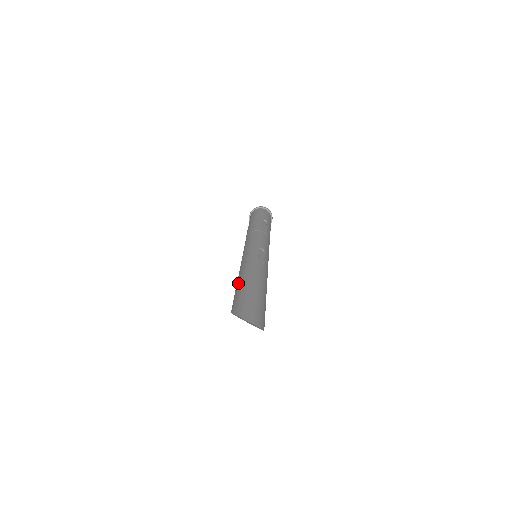
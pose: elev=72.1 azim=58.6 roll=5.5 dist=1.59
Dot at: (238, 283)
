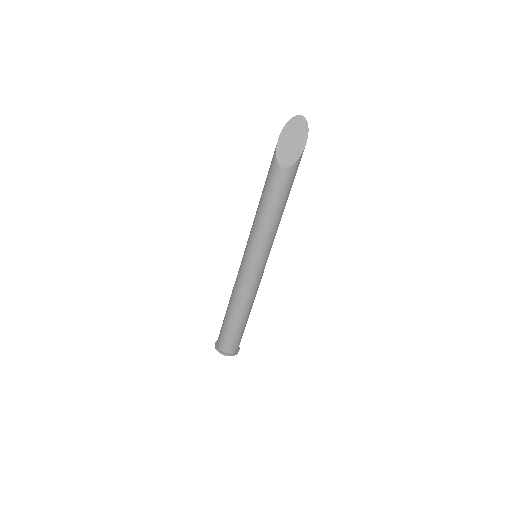
Dot at: occluded
